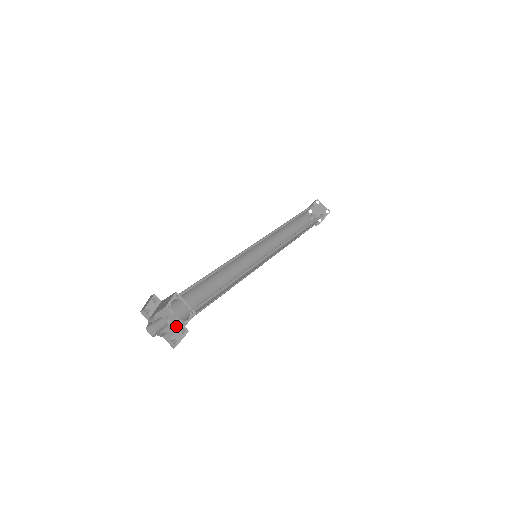
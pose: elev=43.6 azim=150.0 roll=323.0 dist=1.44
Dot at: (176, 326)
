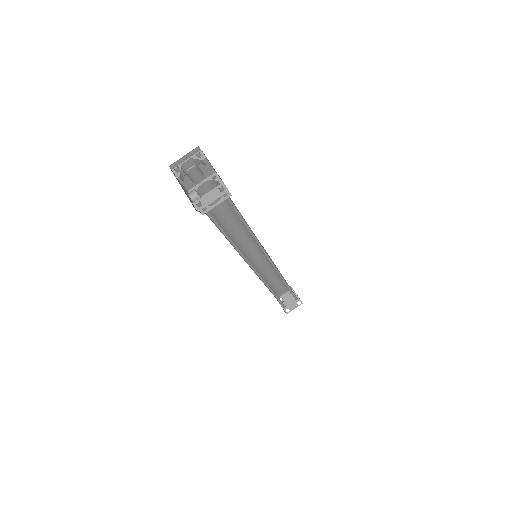
Dot at: occluded
